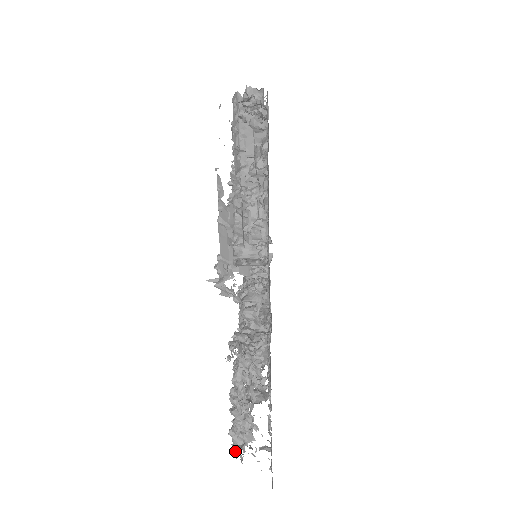
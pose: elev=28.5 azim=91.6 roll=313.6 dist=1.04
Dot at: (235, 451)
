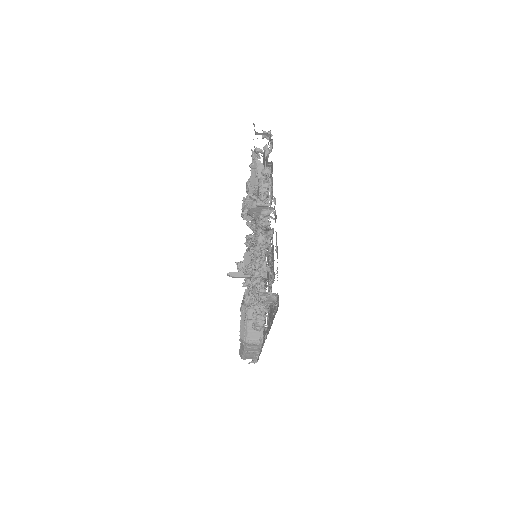
Dot at: (255, 284)
